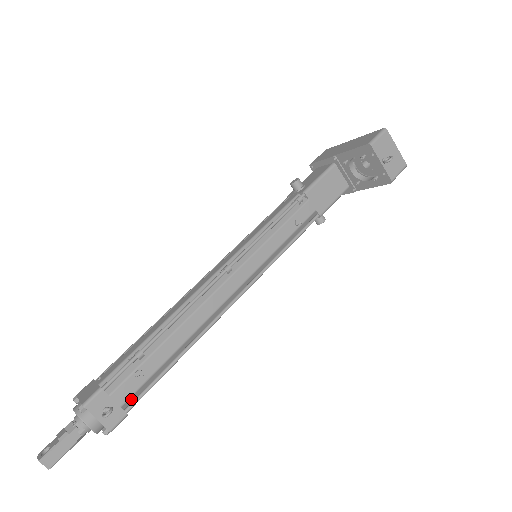
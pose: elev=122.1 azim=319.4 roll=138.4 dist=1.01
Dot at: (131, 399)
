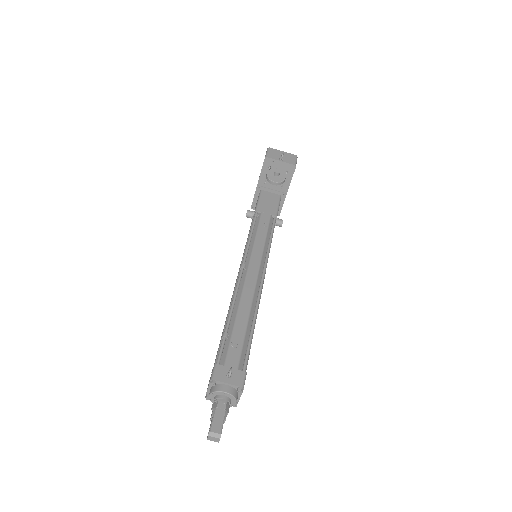
Dot at: (241, 364)
